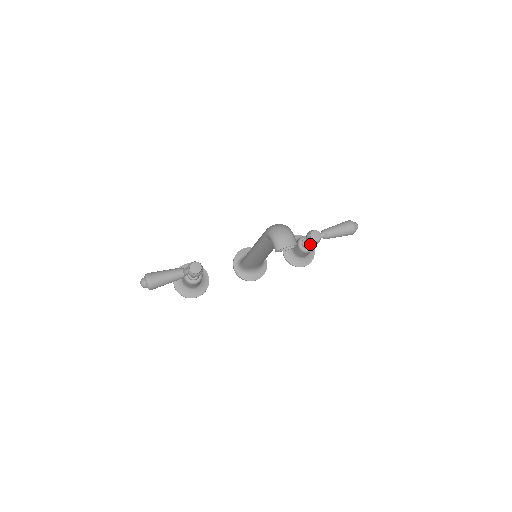
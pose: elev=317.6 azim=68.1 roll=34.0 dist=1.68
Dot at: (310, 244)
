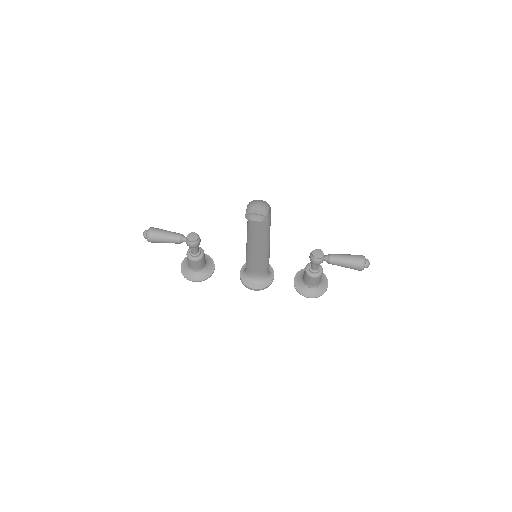
Dot at: (313, 265)
